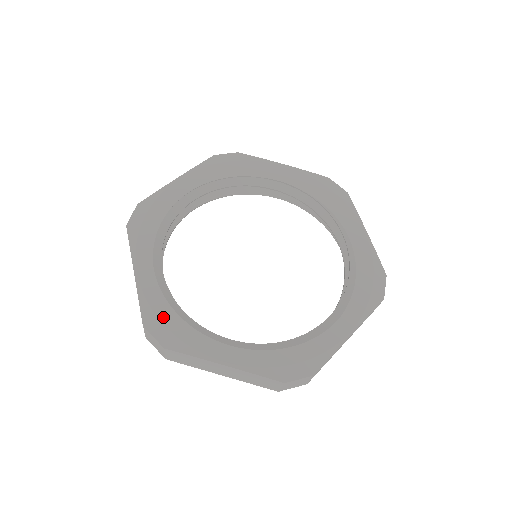
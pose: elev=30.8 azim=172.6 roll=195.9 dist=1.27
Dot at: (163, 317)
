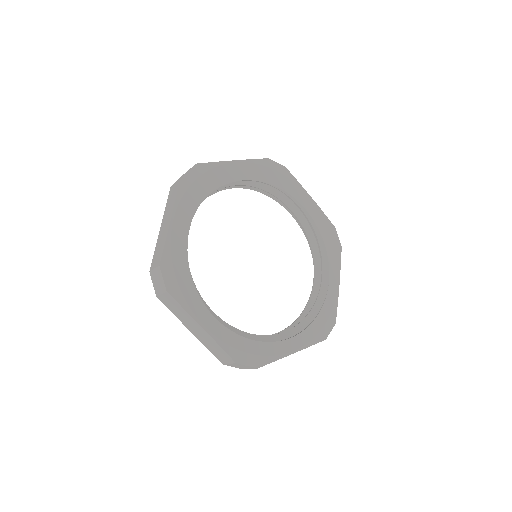
Dot at: (244, 348)
